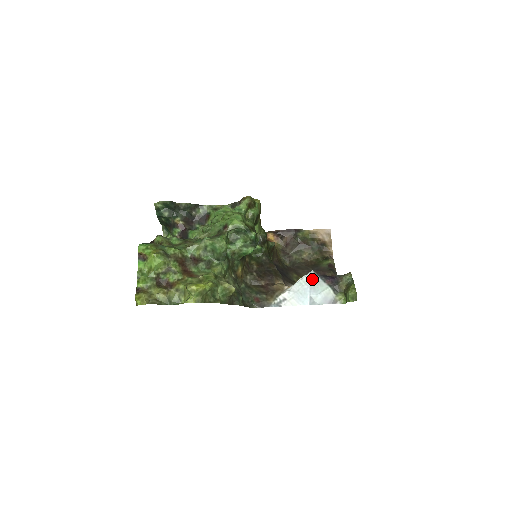
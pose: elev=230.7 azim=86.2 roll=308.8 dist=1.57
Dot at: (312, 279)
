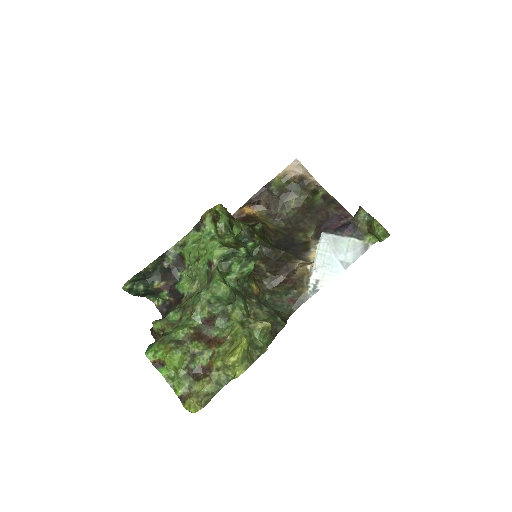
Dot at: (328, 242)
